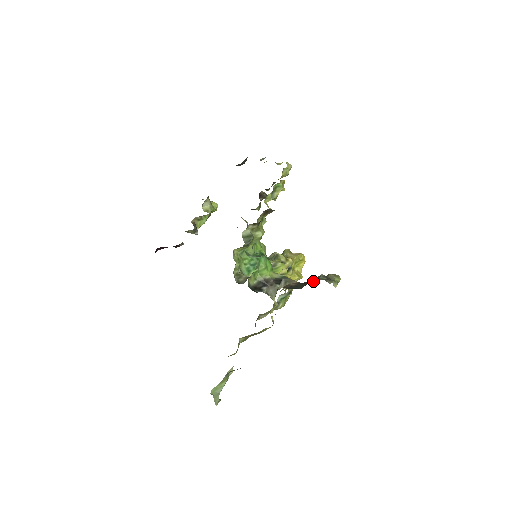
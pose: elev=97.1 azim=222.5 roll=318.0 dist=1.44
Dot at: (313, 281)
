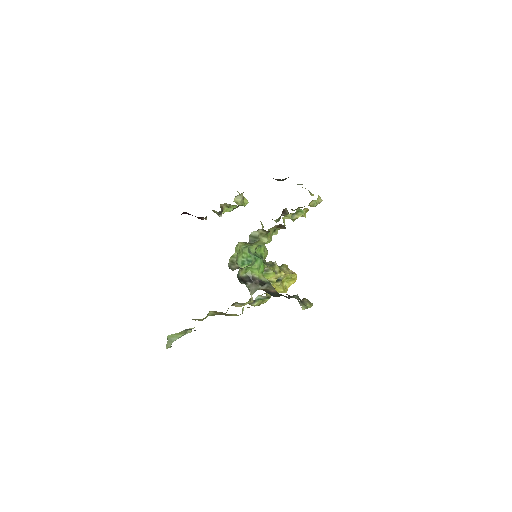
Dot at: (289, 297)
